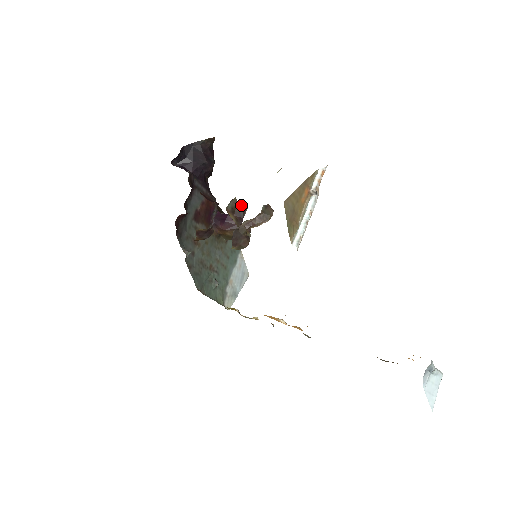
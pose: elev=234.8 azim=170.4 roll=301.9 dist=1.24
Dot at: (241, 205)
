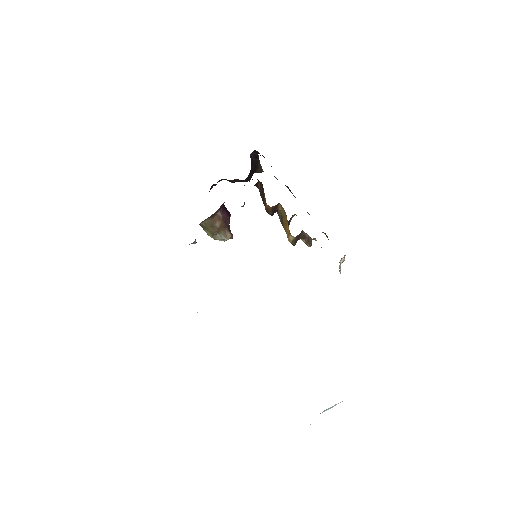
Dot at: occluded
